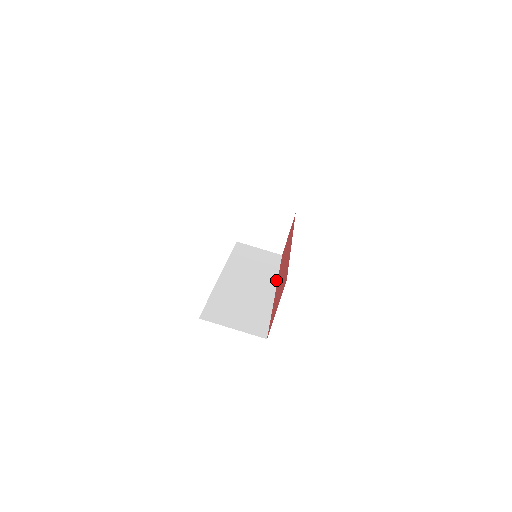
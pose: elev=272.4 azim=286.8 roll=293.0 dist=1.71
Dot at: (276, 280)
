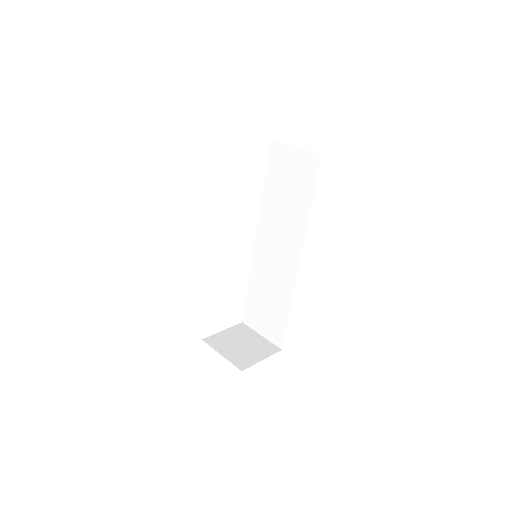
Dot at: occluded
